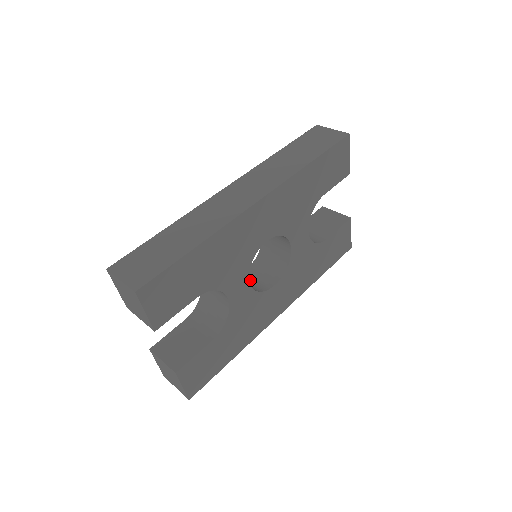
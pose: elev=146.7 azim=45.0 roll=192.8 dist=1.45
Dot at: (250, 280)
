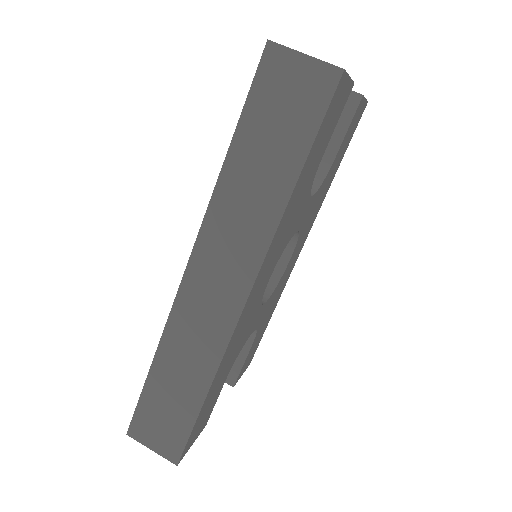
Dot at: occluded
